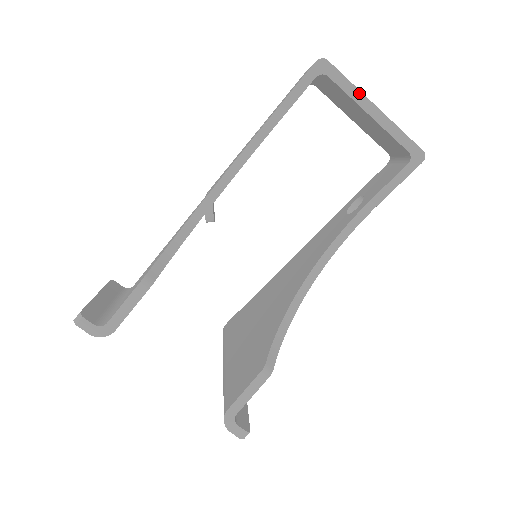
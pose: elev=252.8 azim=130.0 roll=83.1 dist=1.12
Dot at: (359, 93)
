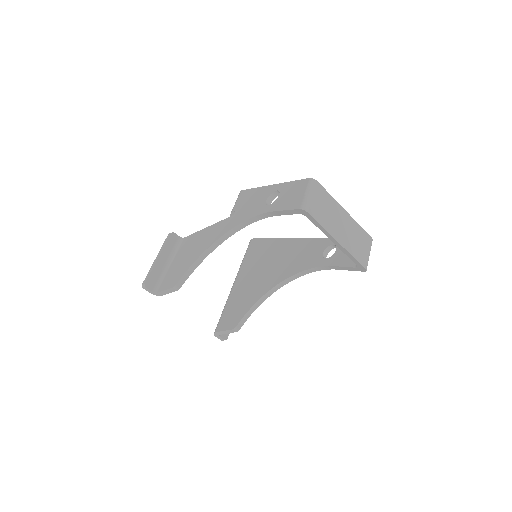
Dot at: (327, 232)
